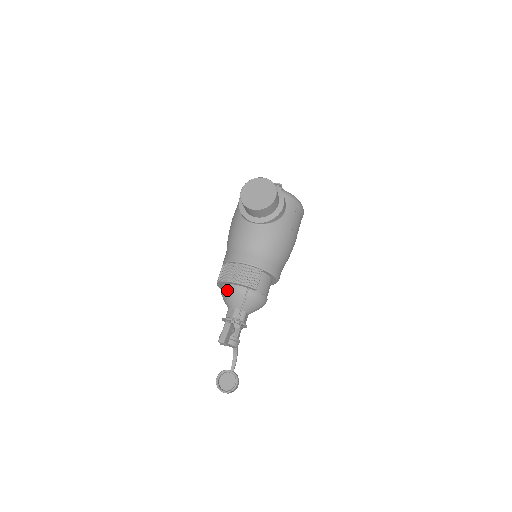
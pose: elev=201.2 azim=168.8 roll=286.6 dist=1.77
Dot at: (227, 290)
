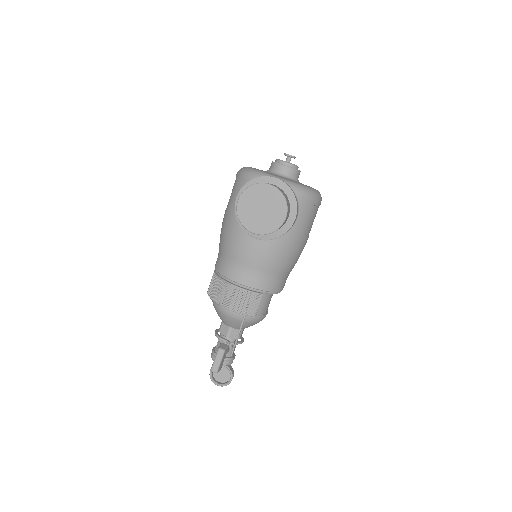
Dot at: (220, 311)
